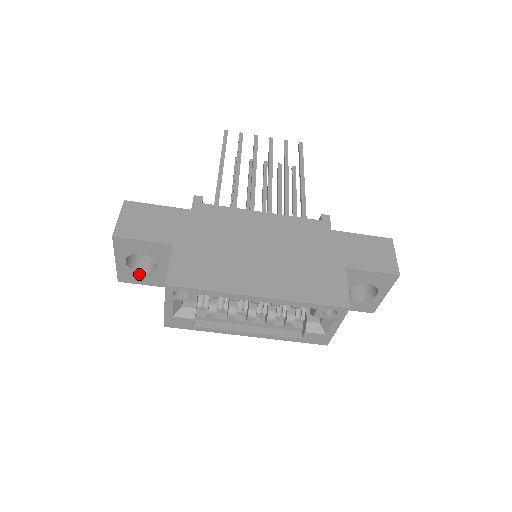
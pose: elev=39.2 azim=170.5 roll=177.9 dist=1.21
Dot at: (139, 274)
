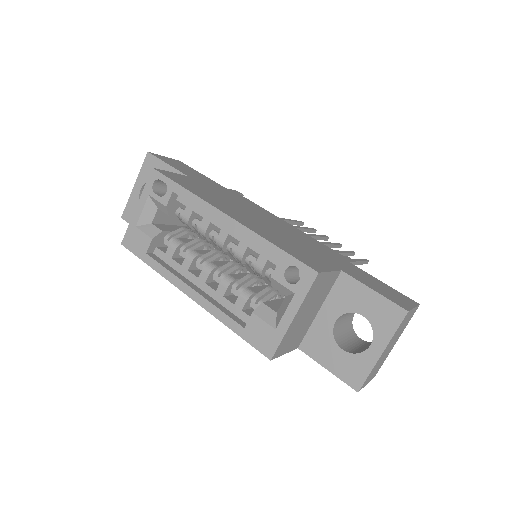
Dot at: occluded
